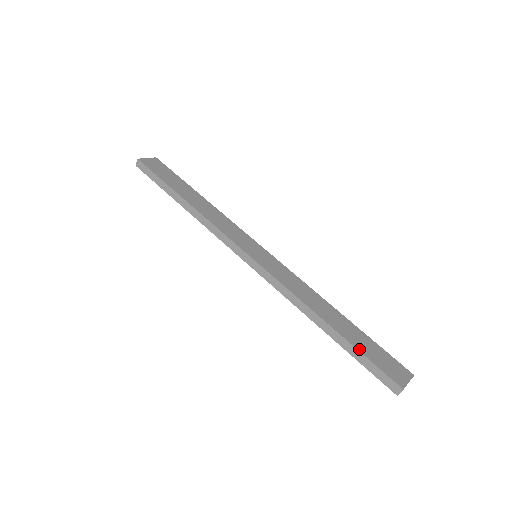
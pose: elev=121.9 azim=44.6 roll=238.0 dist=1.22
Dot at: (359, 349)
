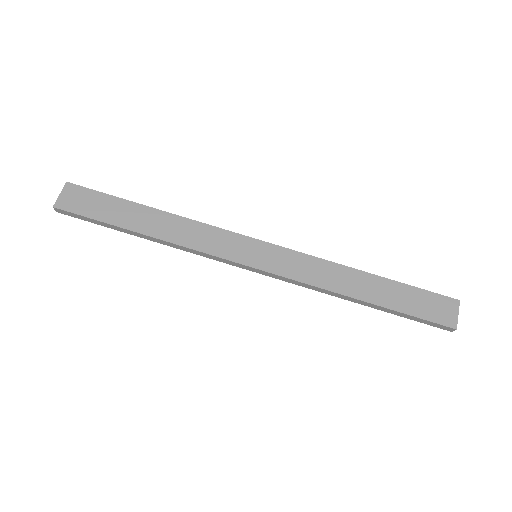
Dot at: (403, 311)
